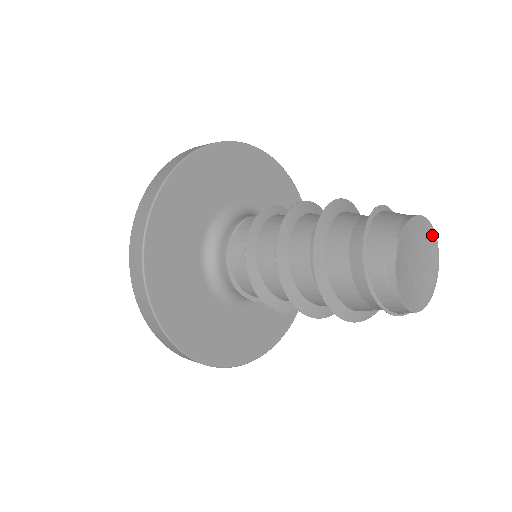
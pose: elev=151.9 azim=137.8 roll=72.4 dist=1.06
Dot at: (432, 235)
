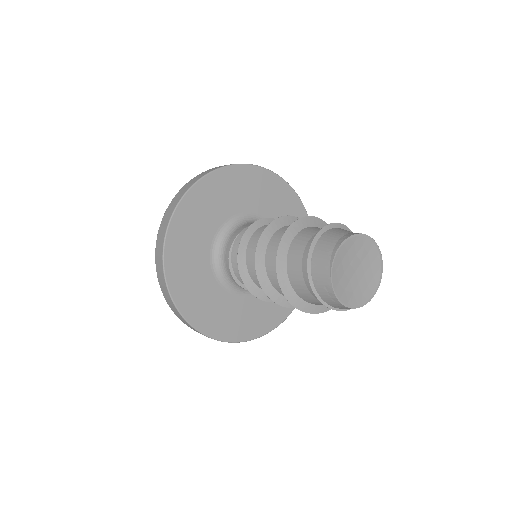
Dot at: (366, 240)
